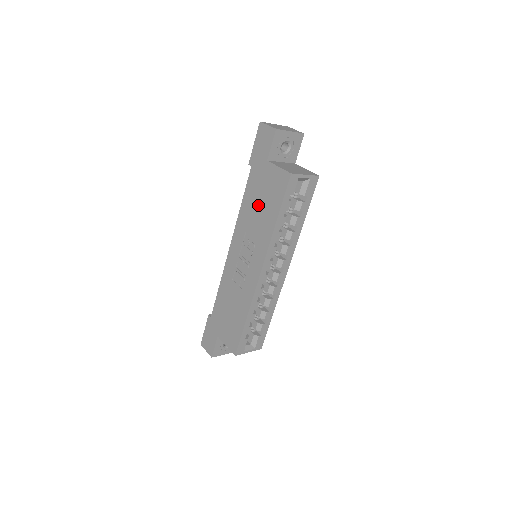
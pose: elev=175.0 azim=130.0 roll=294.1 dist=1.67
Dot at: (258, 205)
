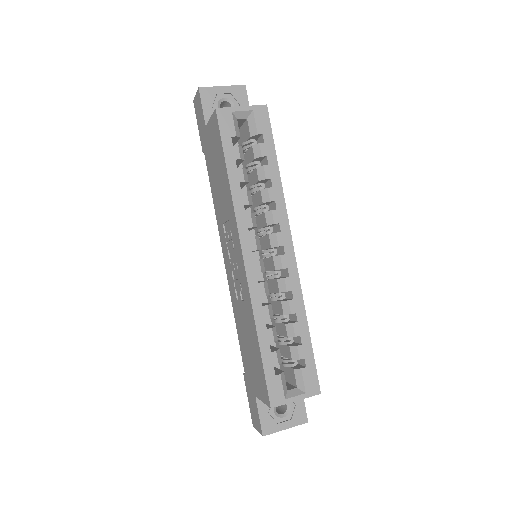
Dot at: (217, 181)
